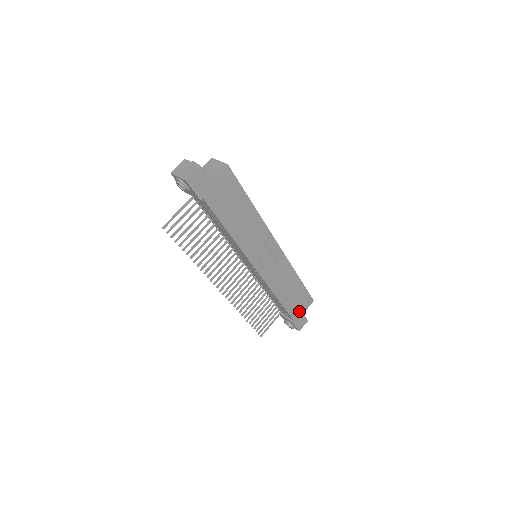
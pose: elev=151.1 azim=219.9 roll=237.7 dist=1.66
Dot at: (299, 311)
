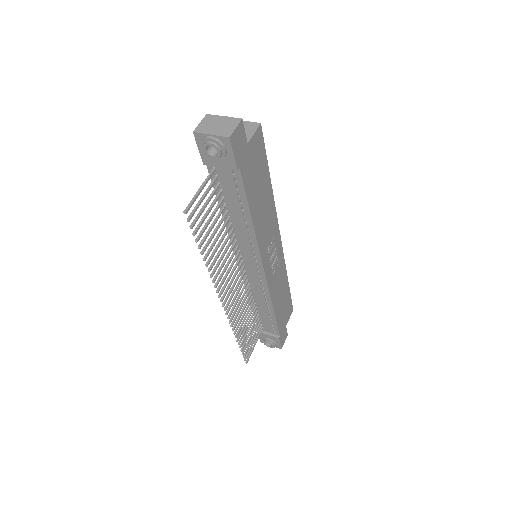
Dot at: (284, 323)
